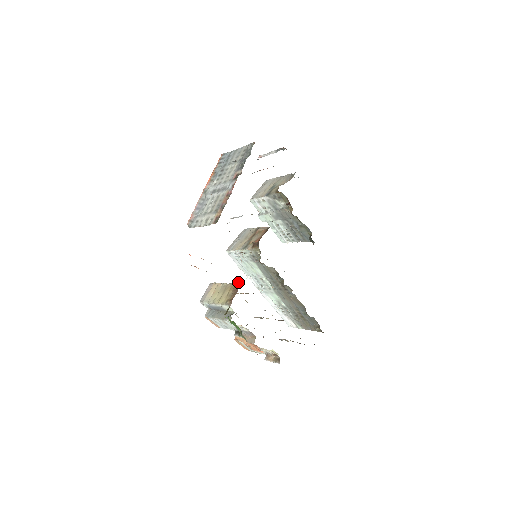
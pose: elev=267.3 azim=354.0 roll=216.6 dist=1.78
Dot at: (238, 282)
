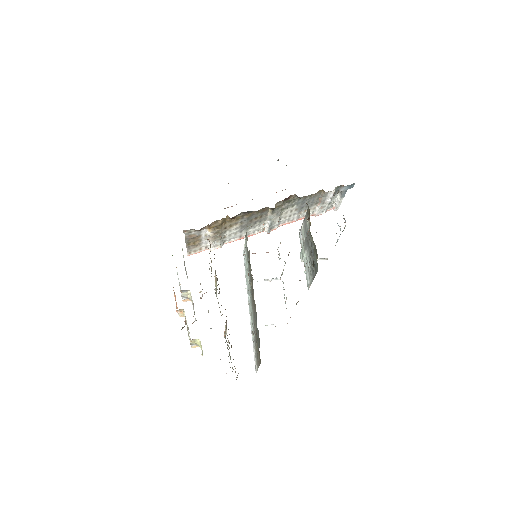
Dot at: occluded
